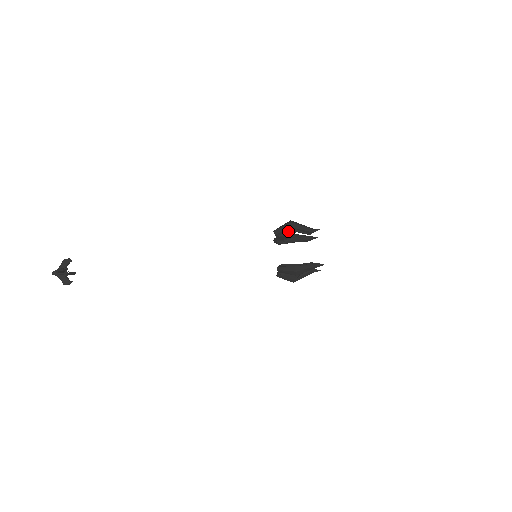
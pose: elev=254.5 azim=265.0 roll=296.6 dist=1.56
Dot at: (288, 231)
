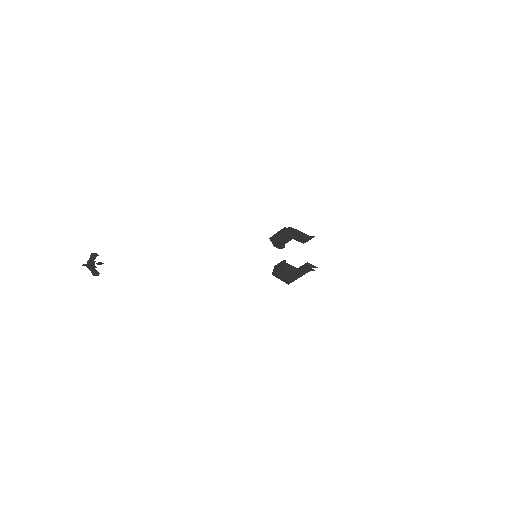
Dot at: occluded
